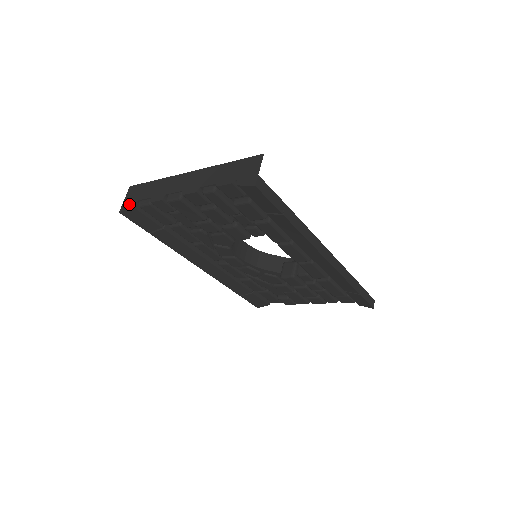
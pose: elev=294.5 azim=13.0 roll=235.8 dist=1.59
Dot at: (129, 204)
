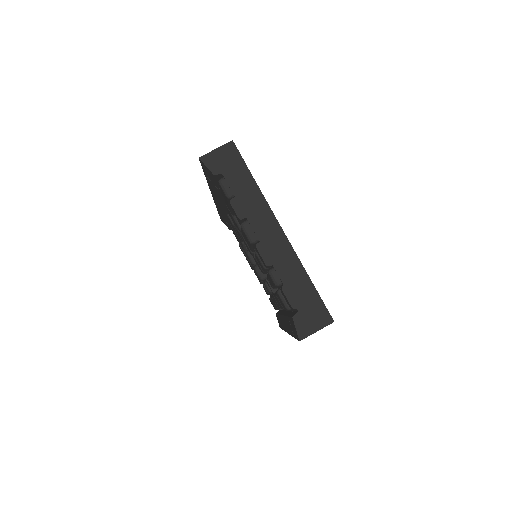
Dot at: (214, 166)
